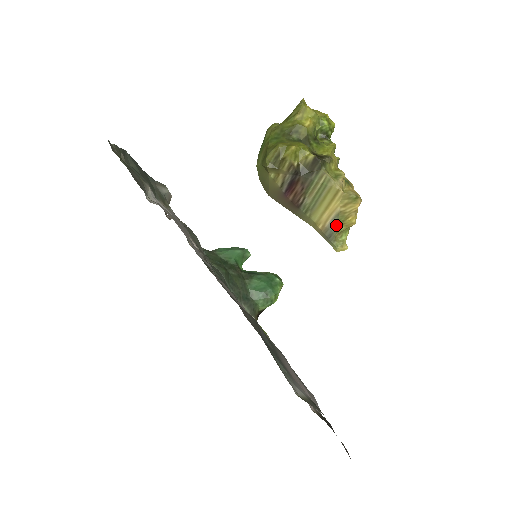
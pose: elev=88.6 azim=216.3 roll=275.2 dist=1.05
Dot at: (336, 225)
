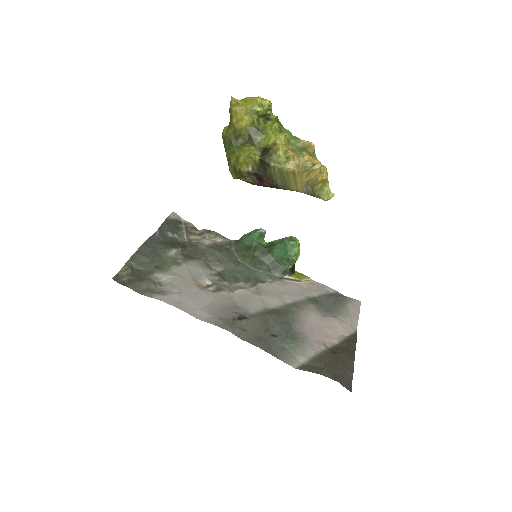
Dot at: (312, 188)
